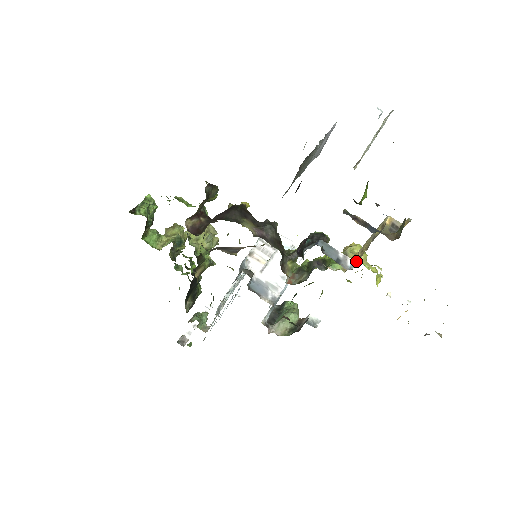
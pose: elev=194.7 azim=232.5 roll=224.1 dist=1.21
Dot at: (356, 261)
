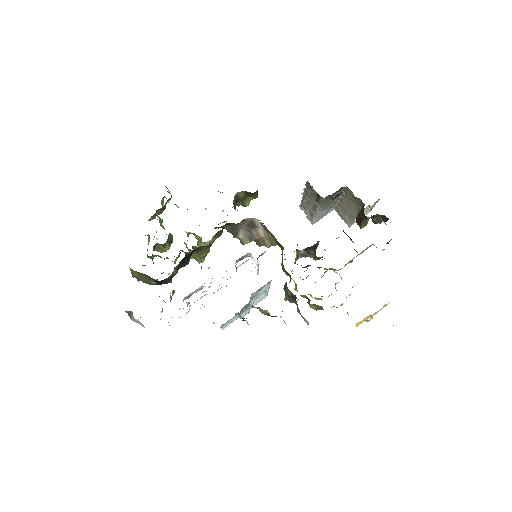
Dot at: occluded
